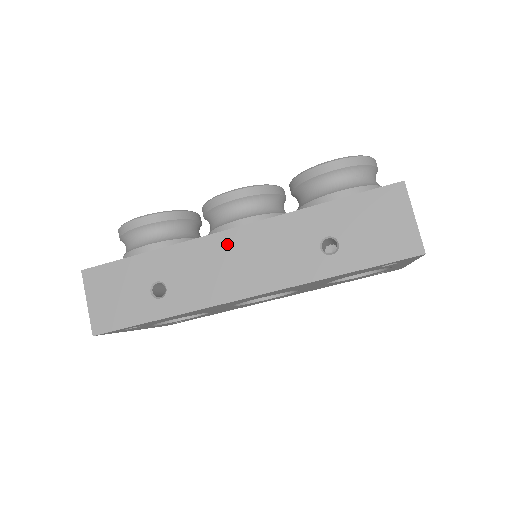
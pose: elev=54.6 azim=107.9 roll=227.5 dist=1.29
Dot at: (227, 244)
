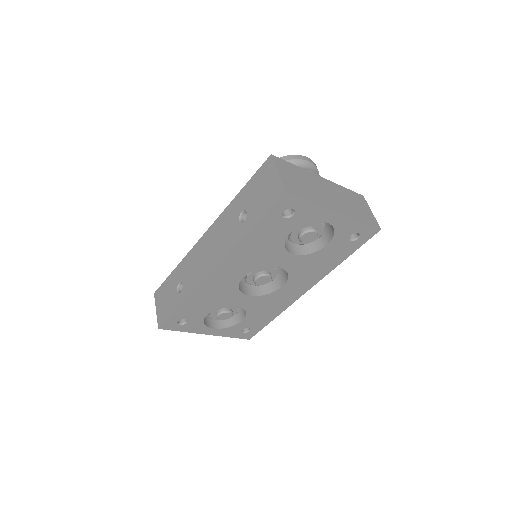
Dot at: (203, 244)
